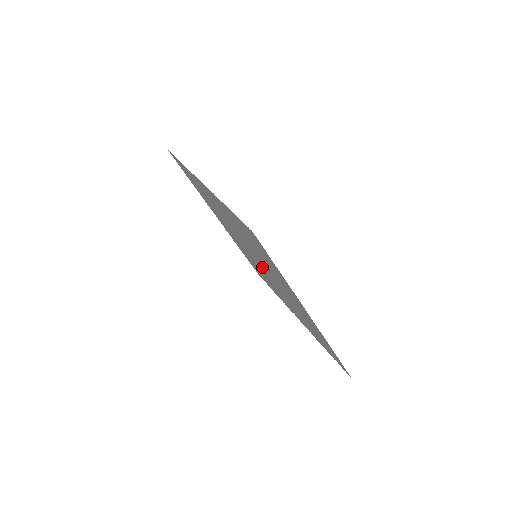
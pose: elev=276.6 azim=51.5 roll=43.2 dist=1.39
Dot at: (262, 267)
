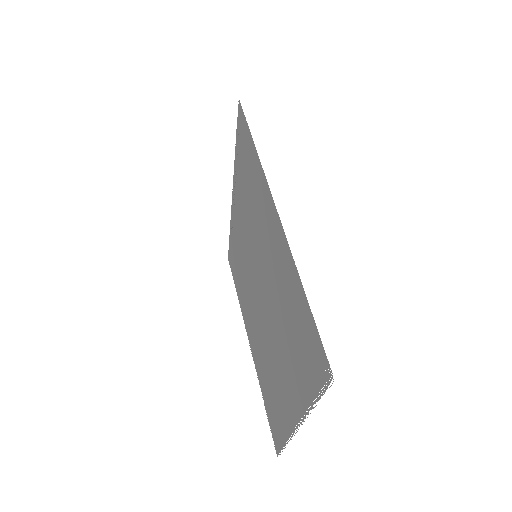
Dot at: (262, 291)
